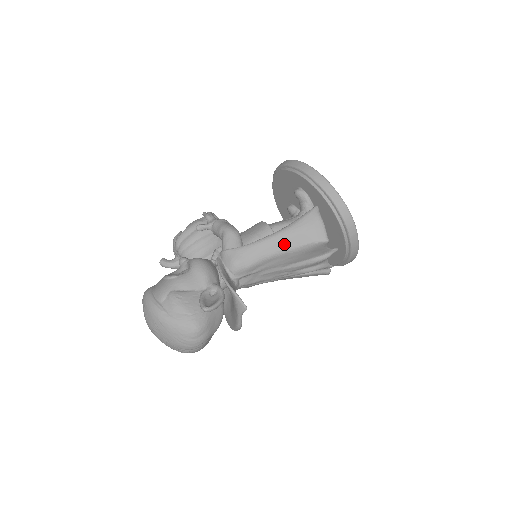
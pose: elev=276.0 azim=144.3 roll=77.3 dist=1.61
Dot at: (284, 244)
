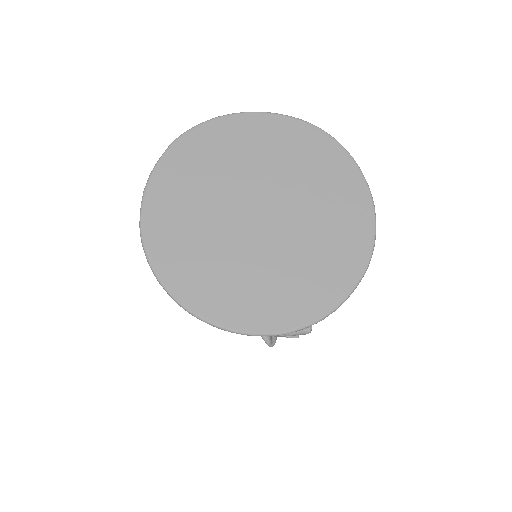
Dot at: occluded
